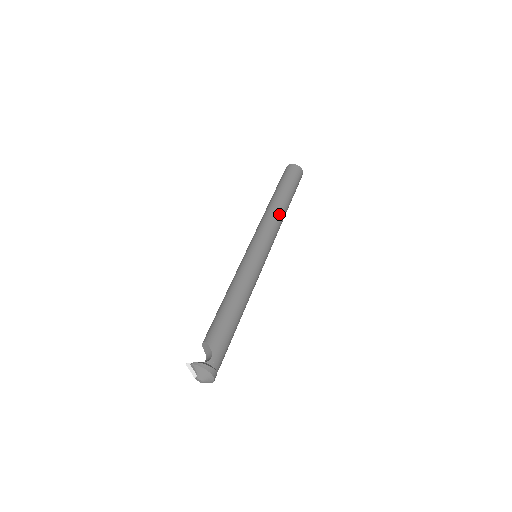
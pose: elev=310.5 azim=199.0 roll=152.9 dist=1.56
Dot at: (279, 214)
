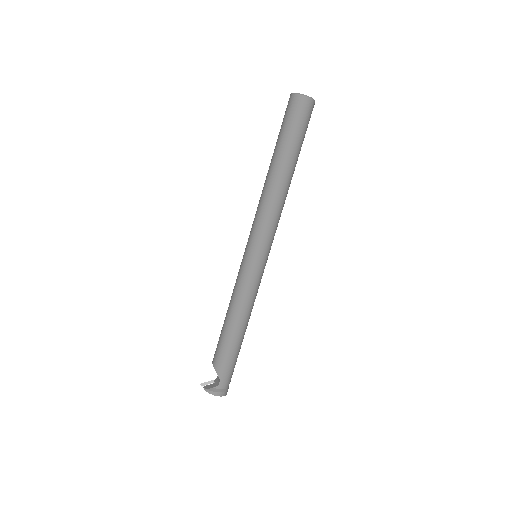
Dot at: (278, 197)
